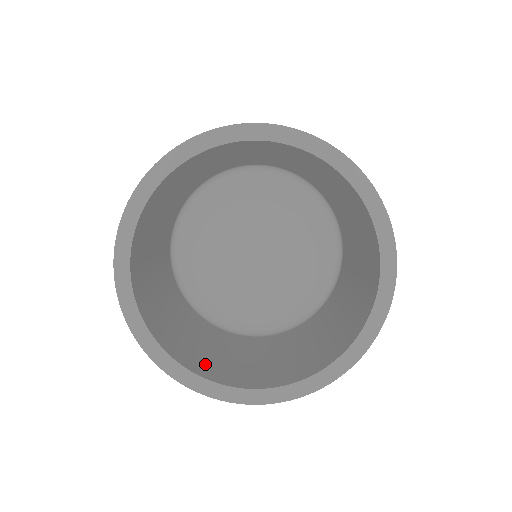
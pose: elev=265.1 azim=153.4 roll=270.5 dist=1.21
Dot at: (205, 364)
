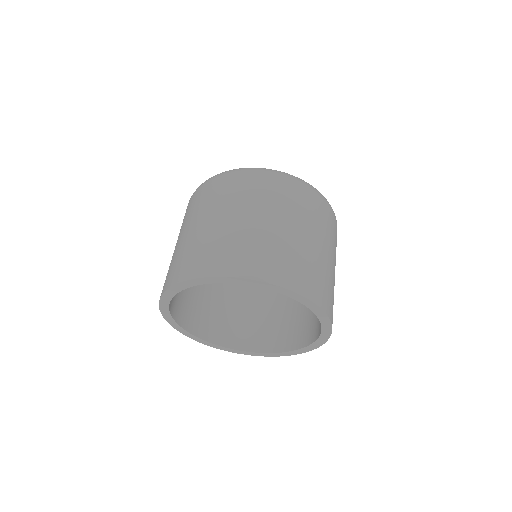
Dot at: (204, 320)
